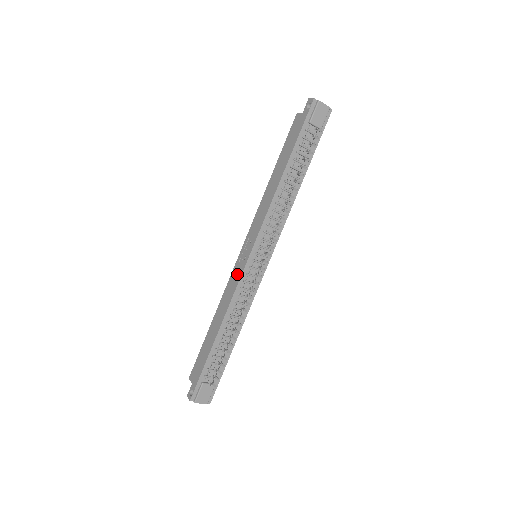
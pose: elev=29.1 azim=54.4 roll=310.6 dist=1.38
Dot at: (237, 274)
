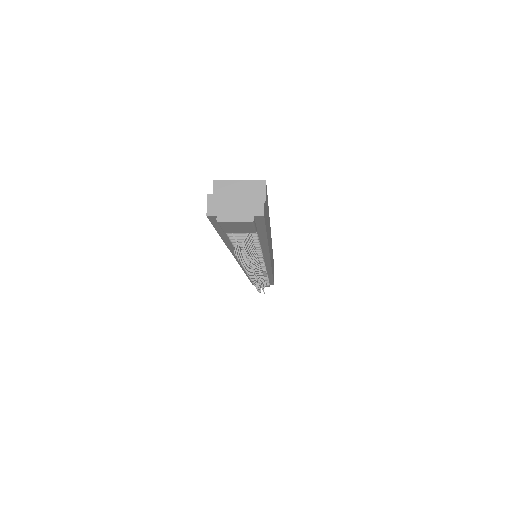
Dot at: occluded
